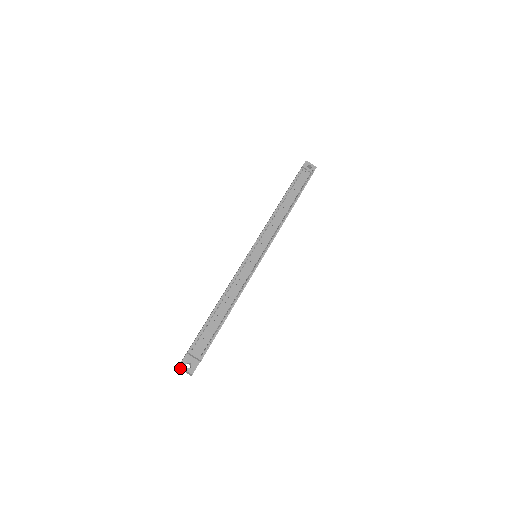
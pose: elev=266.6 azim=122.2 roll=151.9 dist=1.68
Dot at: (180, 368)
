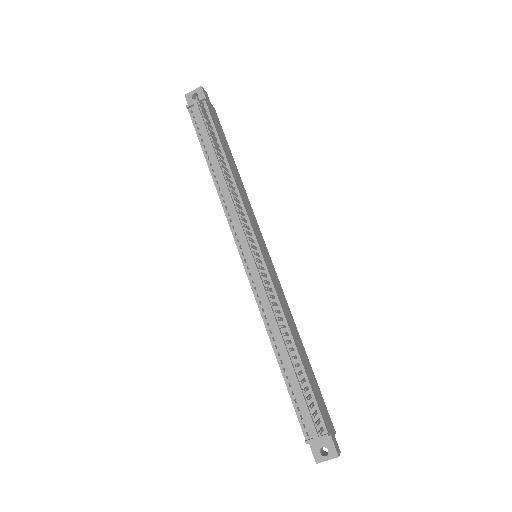
Dot at: (321, 460)
